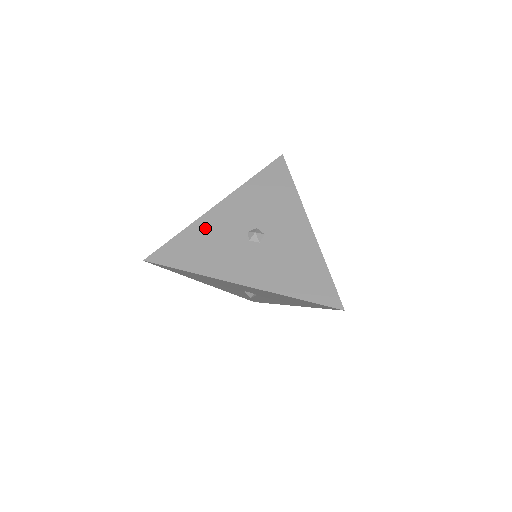
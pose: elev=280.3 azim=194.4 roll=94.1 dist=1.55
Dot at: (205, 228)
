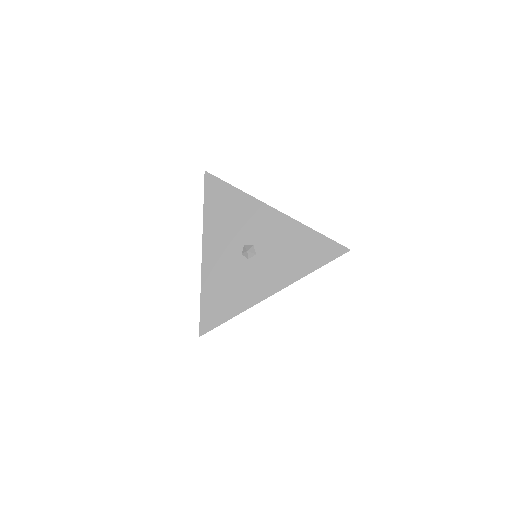
Dot at: (212, 278)
